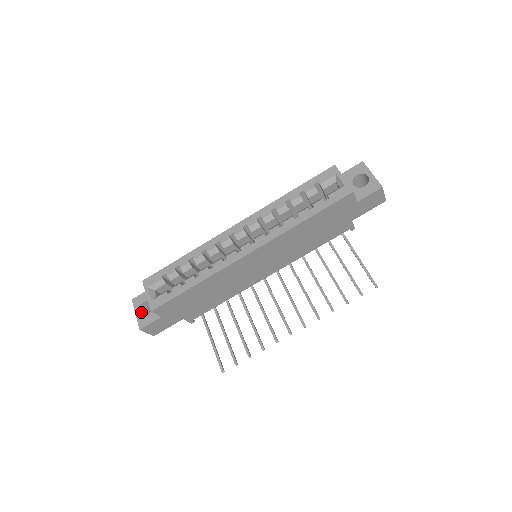
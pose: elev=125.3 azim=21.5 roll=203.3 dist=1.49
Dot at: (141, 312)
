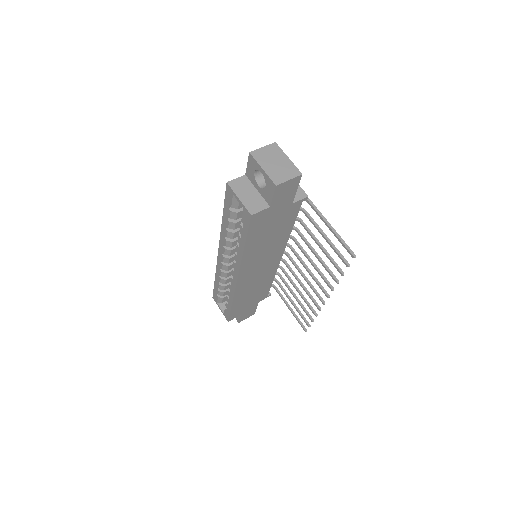
Dot at: occluded
